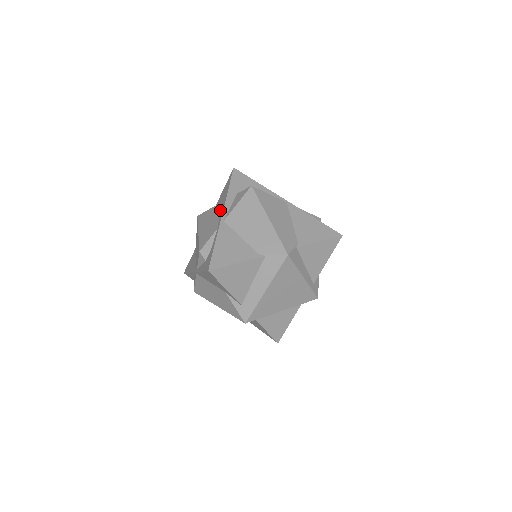
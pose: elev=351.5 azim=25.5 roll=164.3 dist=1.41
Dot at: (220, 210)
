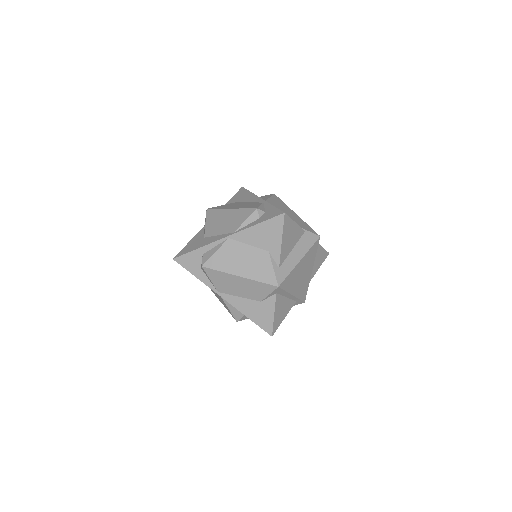
Dot at: (249, 200)
